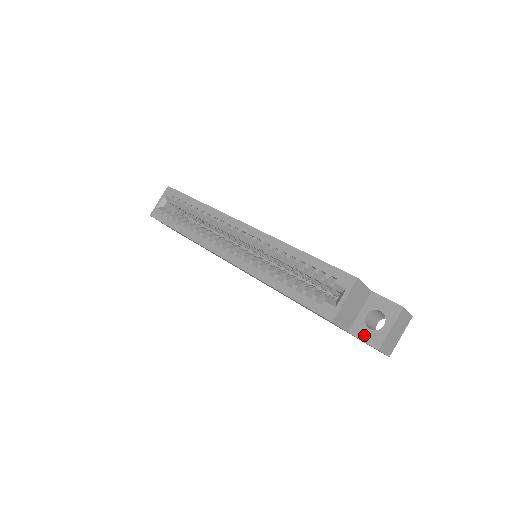
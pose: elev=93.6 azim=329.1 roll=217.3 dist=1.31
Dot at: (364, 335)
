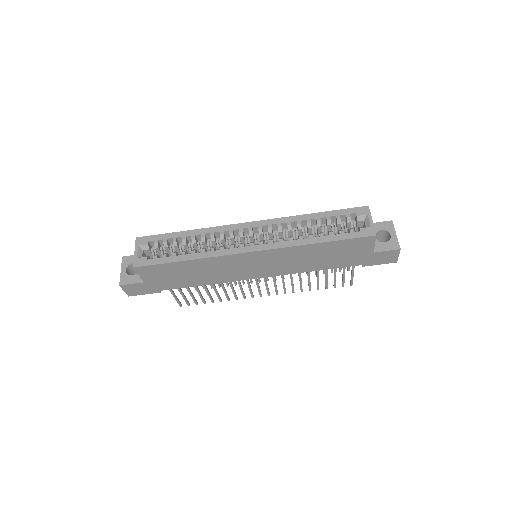
Dot at: (385, 247)
